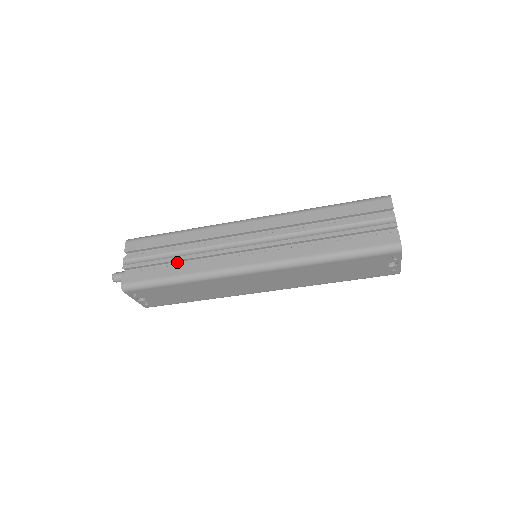
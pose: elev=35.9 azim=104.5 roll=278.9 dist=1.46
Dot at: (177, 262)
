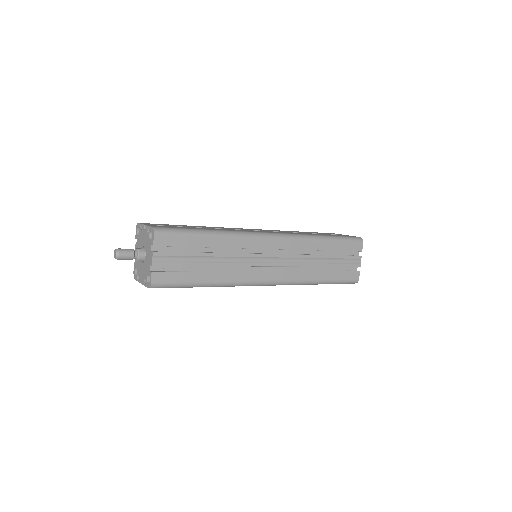
Dot at: (206, 265)
